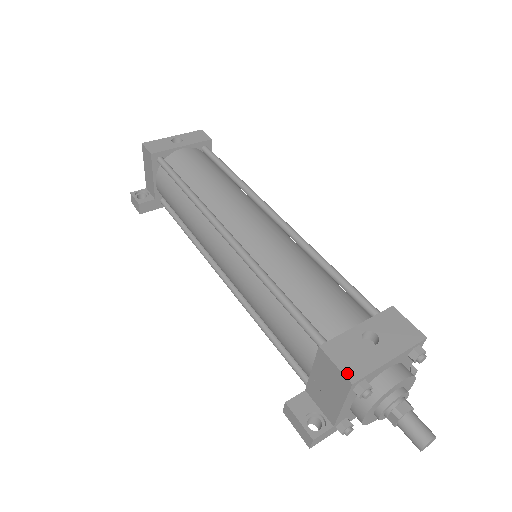
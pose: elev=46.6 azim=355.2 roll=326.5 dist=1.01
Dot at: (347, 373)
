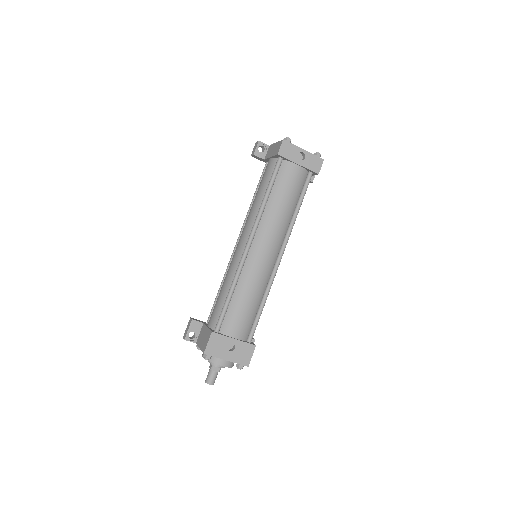
Dot at: (207, 349)
